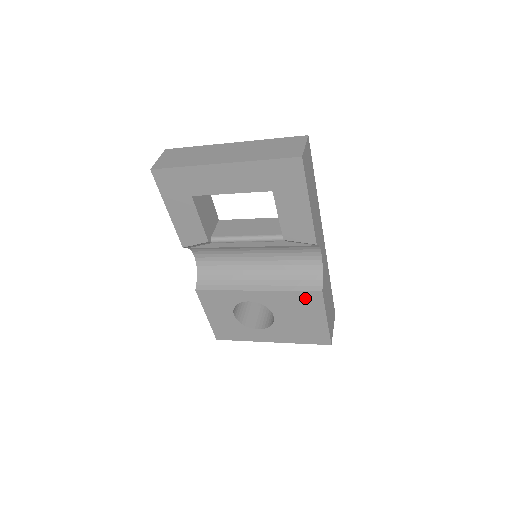
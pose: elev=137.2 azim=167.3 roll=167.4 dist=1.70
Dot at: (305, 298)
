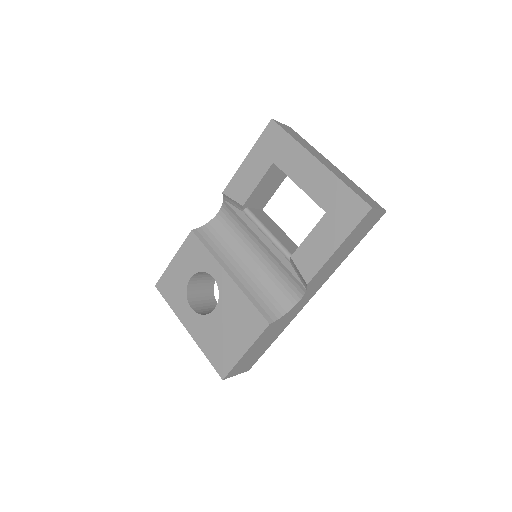
Dot at: (252, 317)
